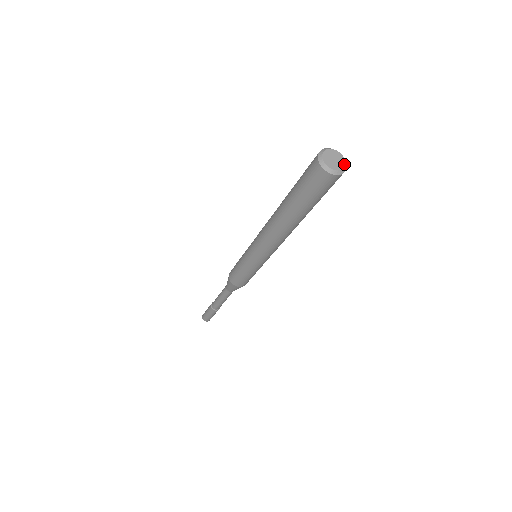
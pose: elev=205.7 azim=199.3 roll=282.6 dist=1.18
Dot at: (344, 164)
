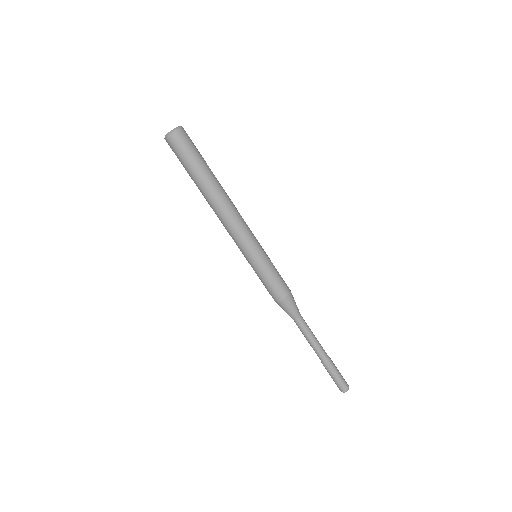
Dot at: occluded
